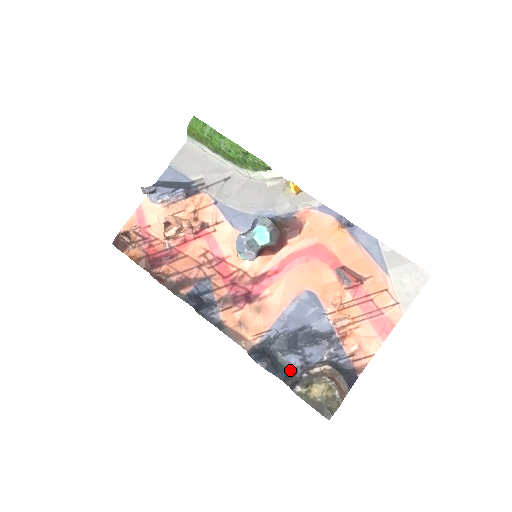
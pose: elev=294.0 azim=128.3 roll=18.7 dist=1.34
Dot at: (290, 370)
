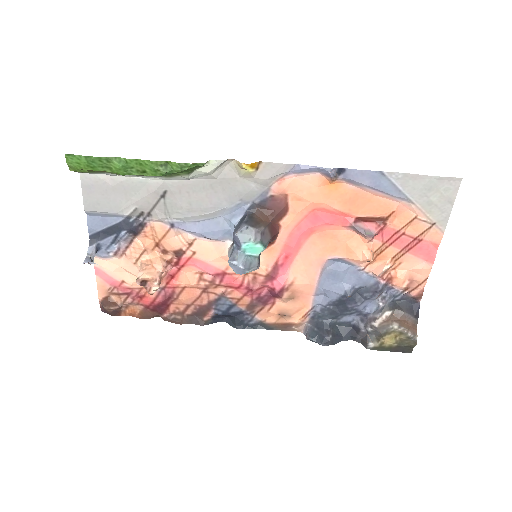
Dot at: (352, 327)
